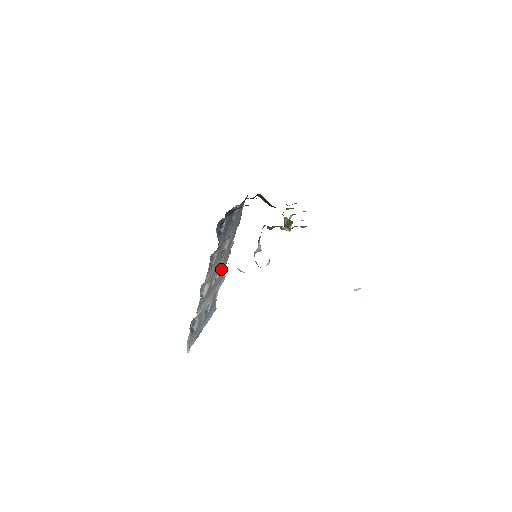
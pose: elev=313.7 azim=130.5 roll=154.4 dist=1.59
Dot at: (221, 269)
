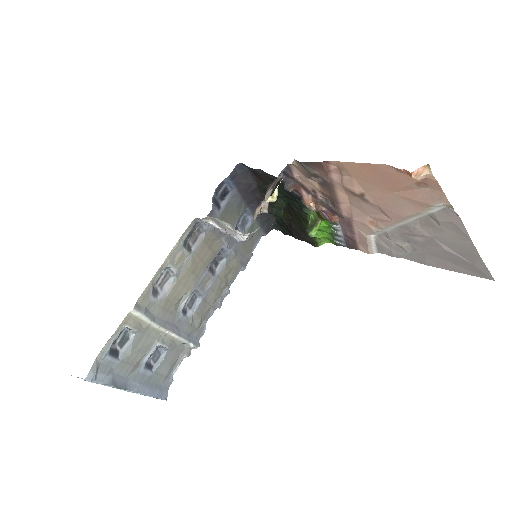
Dot at: (199, 307)
